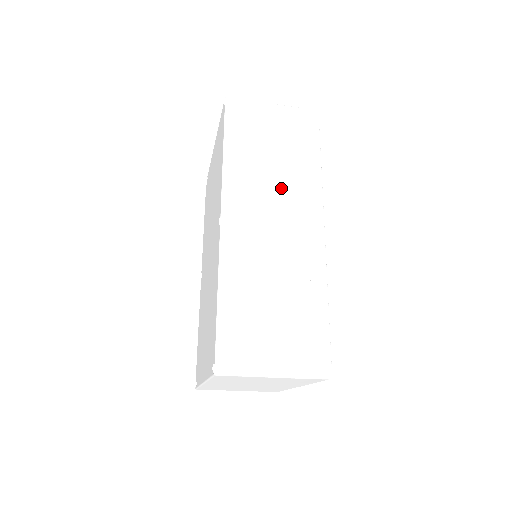
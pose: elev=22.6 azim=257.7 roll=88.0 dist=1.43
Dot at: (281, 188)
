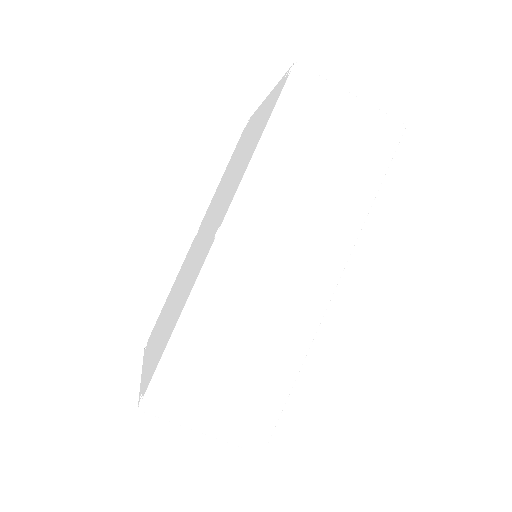
Dot at: (308, 218)
